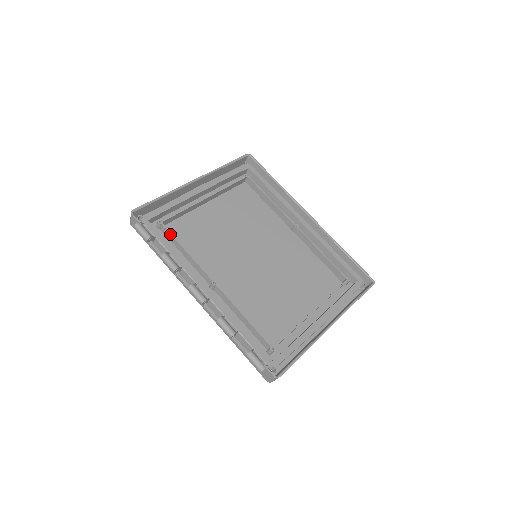
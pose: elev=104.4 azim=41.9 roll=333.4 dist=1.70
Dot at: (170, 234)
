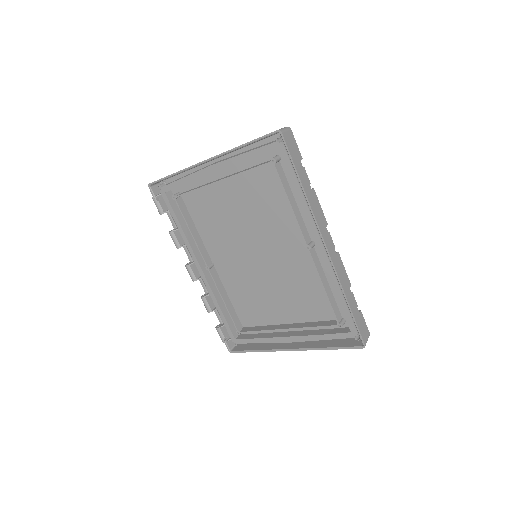
Dot at: (181, 211)
